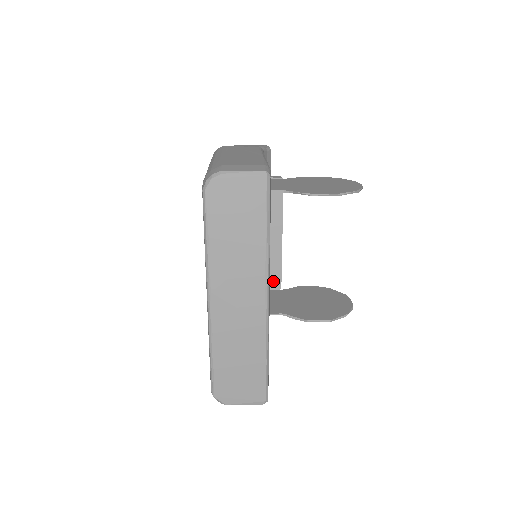
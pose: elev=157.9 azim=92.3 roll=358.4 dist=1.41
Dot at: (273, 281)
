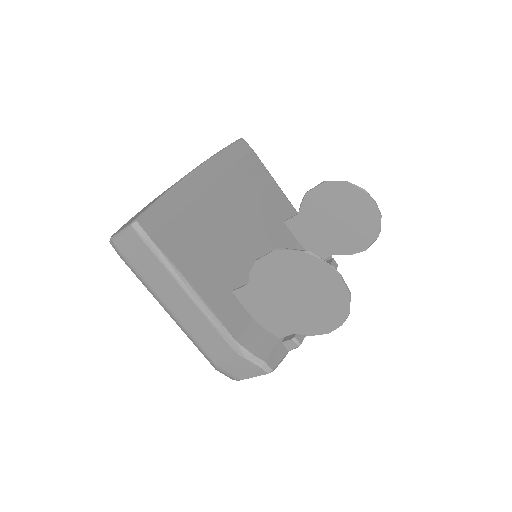
Dot at: occluded
